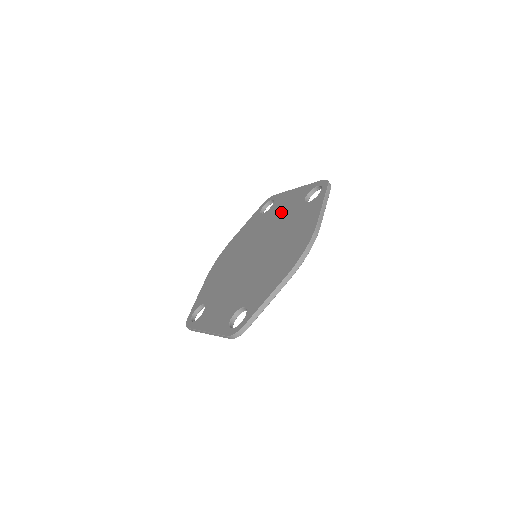
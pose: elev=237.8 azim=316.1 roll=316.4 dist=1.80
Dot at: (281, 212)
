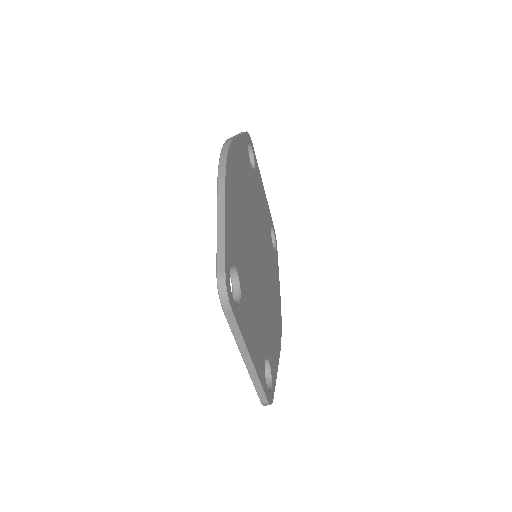
Dot at: occluded
